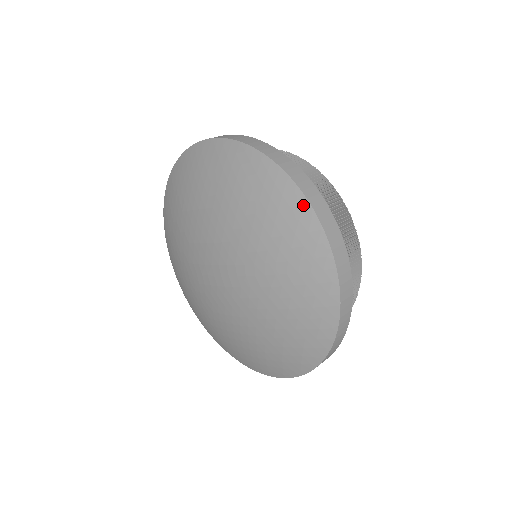
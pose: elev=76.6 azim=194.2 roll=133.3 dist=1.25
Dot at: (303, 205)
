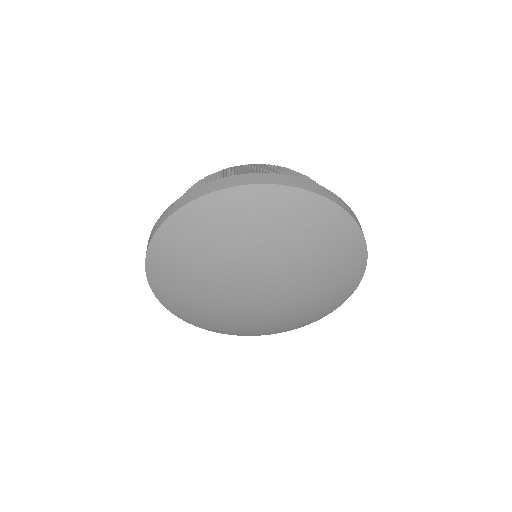
Dot at: (347, 220)
